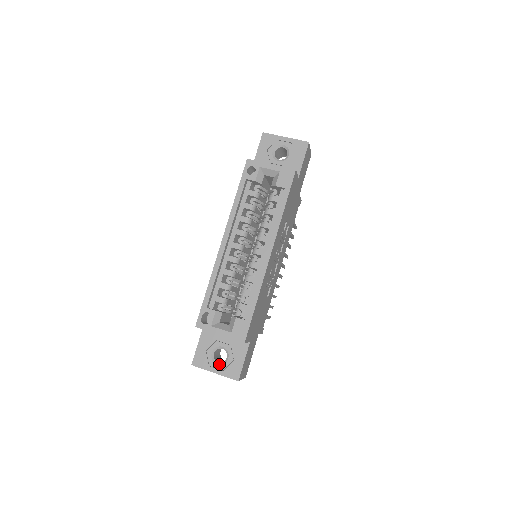
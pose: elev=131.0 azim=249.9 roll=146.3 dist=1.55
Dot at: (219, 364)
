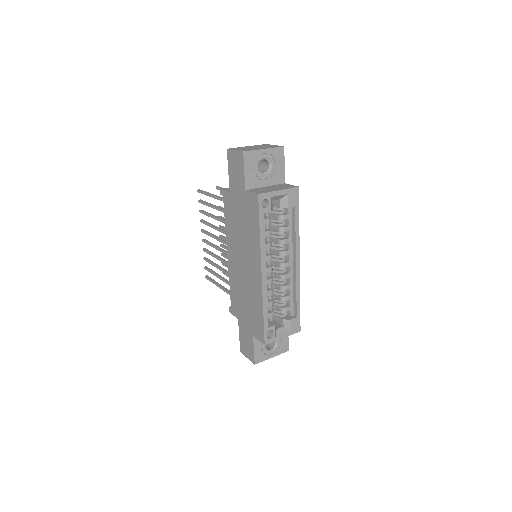
Dot at: (273, 350)
